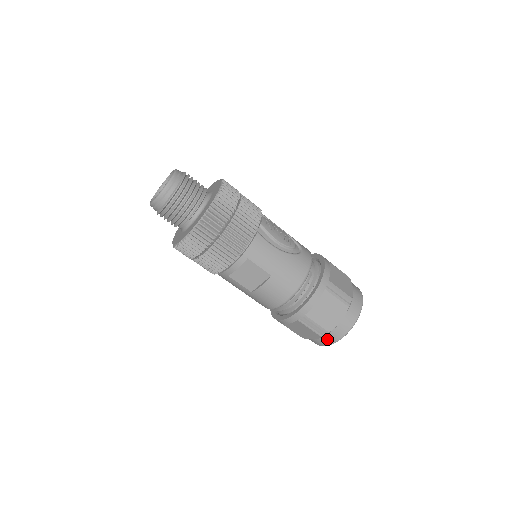
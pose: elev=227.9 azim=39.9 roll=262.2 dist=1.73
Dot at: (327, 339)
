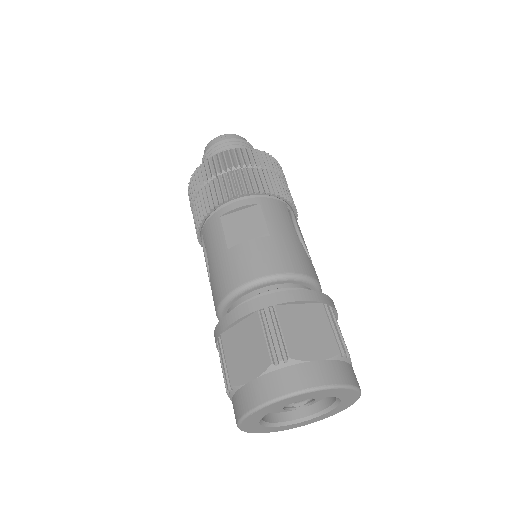
Dot at: (276, 380)
